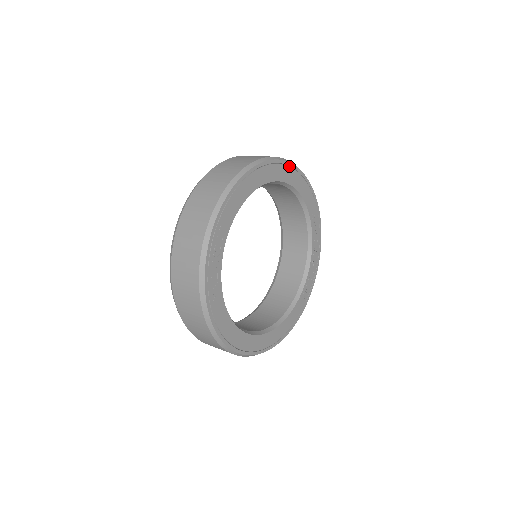
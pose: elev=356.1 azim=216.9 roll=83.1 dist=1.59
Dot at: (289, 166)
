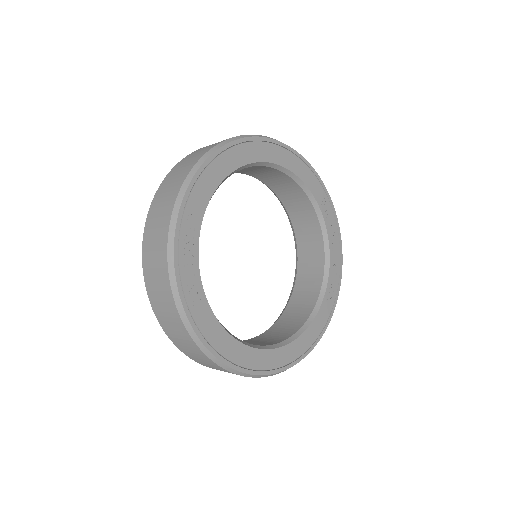
Dot at: (277, 145)
